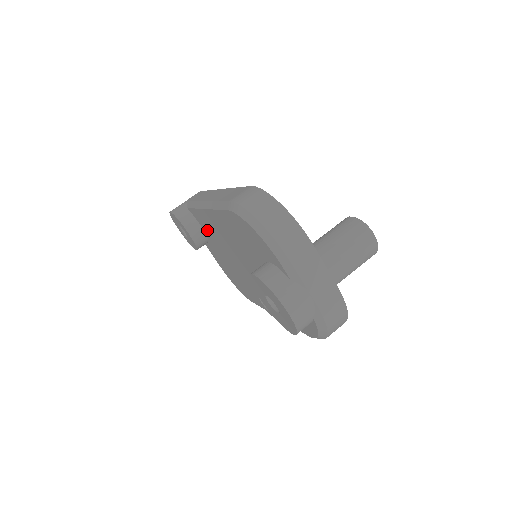
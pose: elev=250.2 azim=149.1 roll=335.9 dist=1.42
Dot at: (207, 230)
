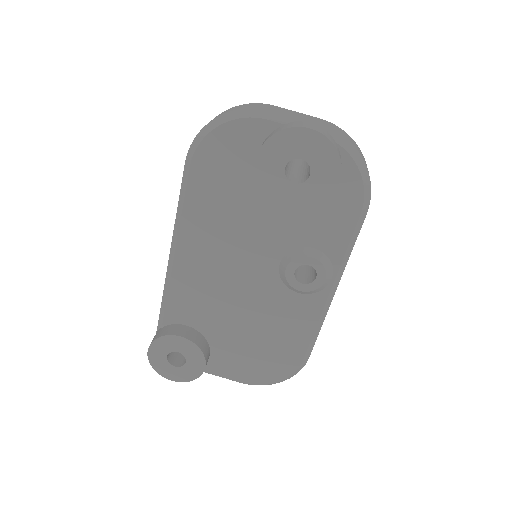
Dot at: (196, 311)
